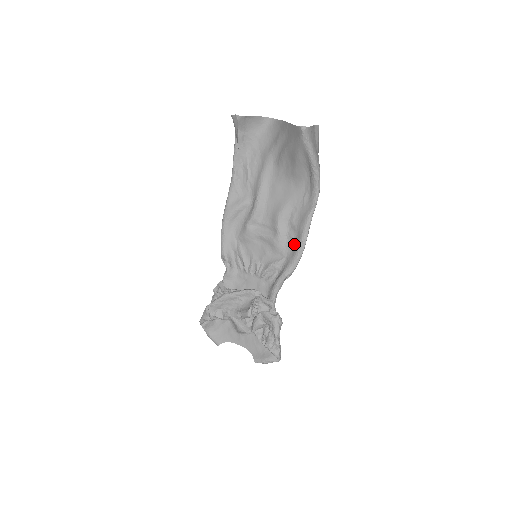
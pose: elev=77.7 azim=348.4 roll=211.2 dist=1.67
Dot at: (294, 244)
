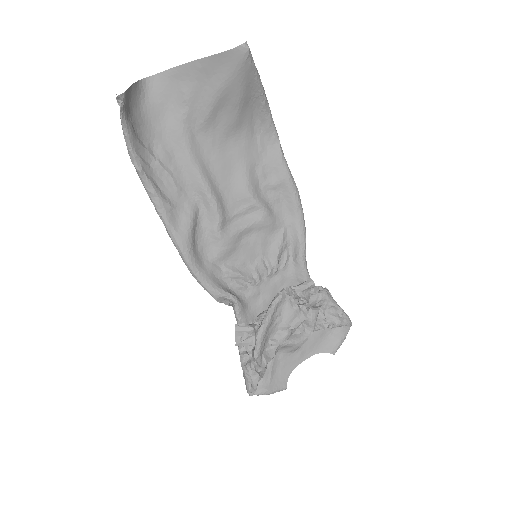
Dot at: (285, 204)
